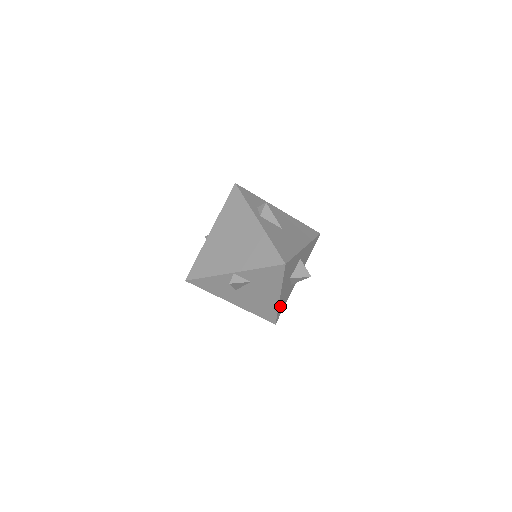
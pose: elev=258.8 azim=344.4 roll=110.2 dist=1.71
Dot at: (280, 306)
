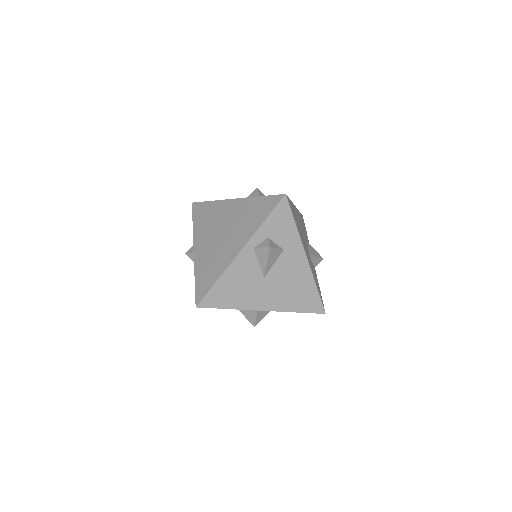
Dot at: occluded
